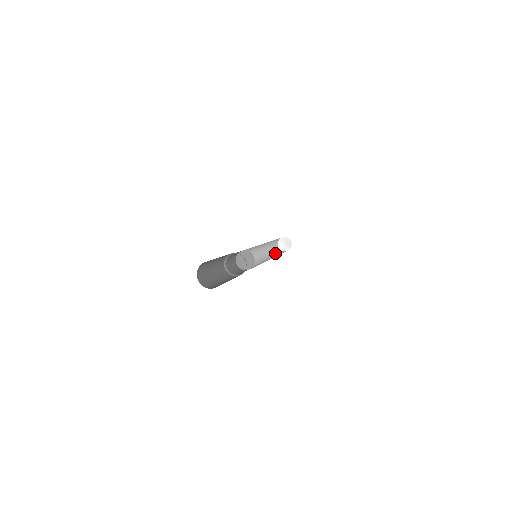
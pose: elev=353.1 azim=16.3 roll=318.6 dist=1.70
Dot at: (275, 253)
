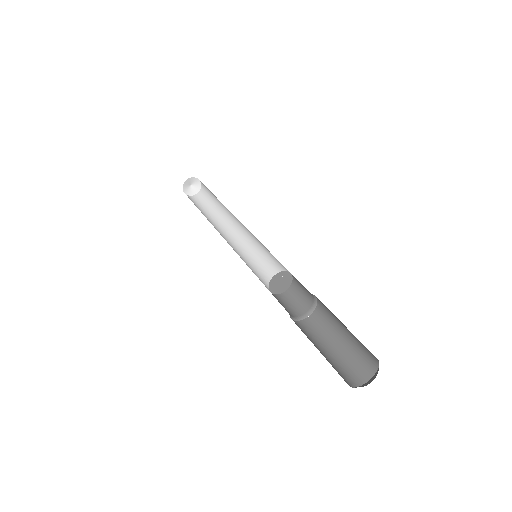
Dot at: (206, 210)
